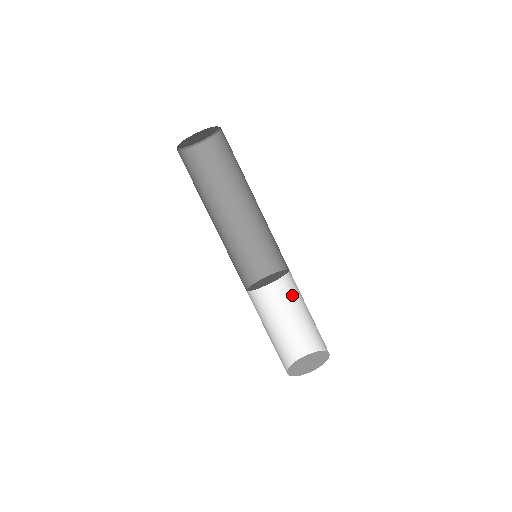
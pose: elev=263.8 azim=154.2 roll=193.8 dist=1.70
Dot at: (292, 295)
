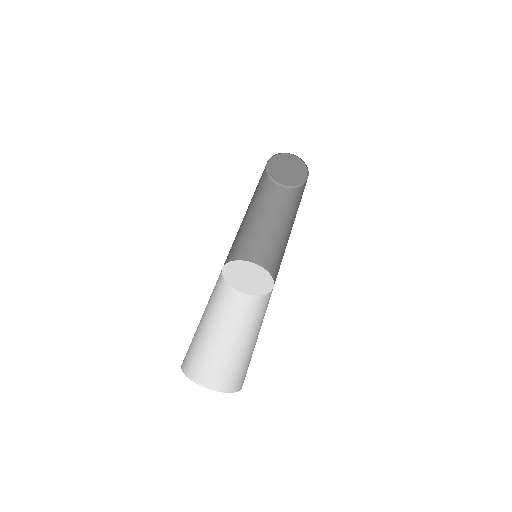
Dot at: (263, 317)
